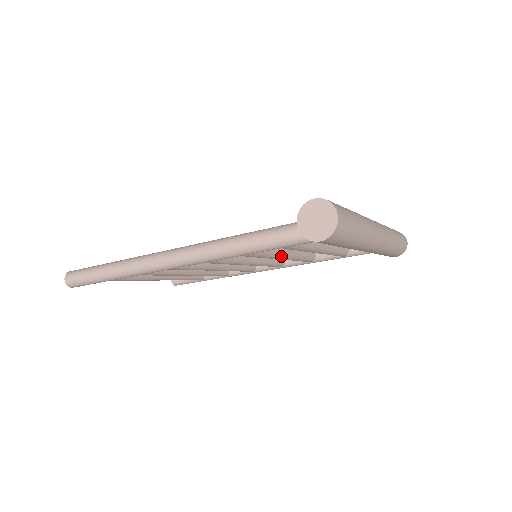
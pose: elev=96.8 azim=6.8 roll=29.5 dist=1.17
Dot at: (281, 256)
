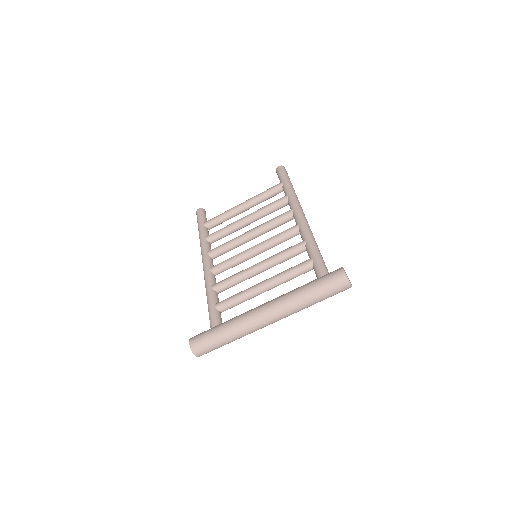
Dot at: occluded
